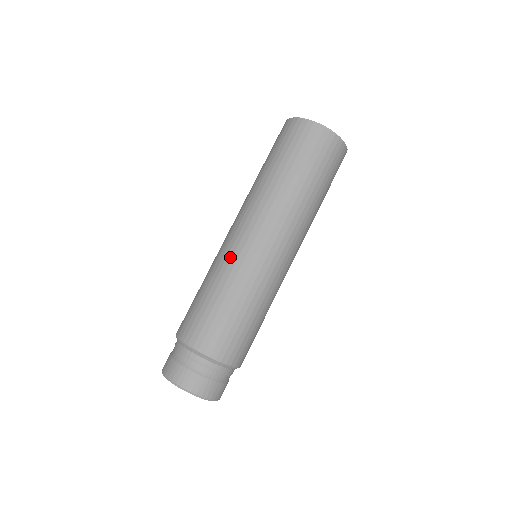
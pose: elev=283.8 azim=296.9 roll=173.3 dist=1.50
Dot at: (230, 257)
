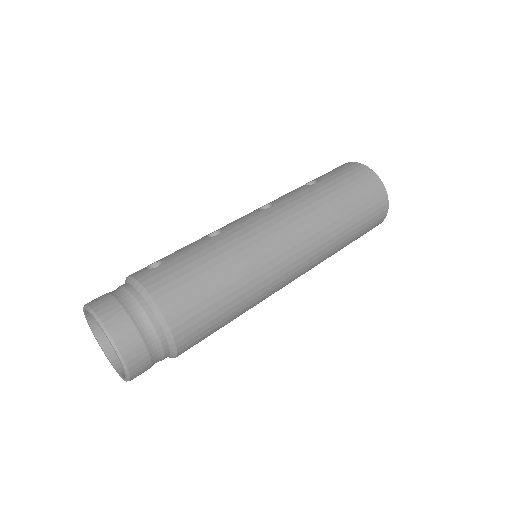
Dot at: (257, 248)
